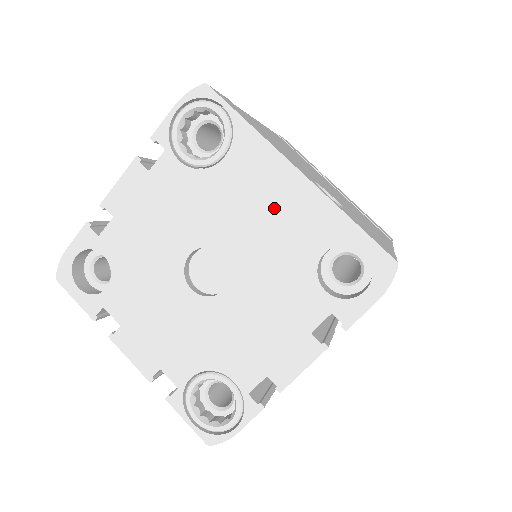
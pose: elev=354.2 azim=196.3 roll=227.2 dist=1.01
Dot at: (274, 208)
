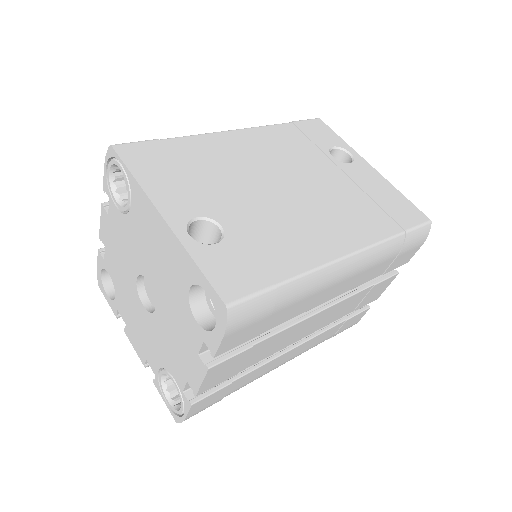
Dot at: (159, 248)
